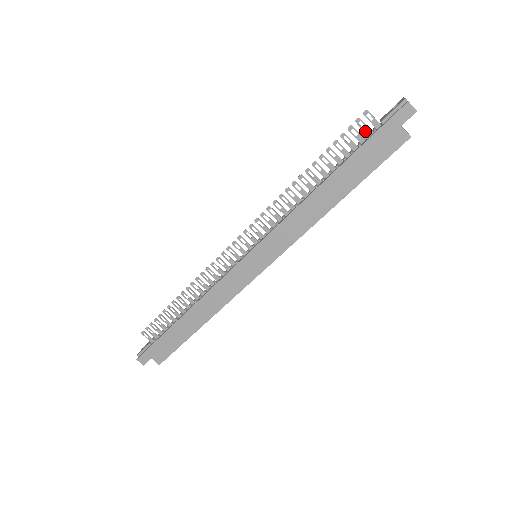
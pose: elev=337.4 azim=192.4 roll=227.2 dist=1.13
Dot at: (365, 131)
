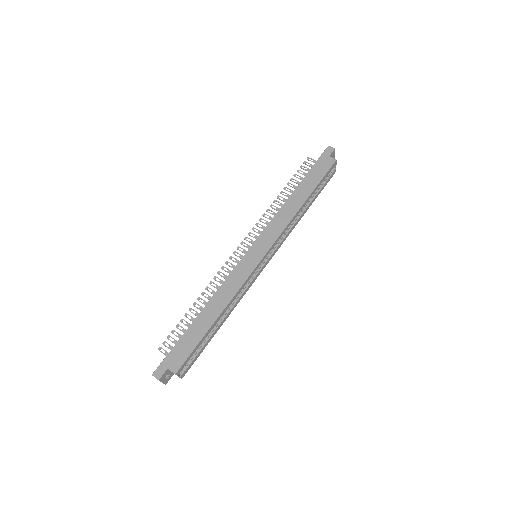
Dot at: (310, 166)
